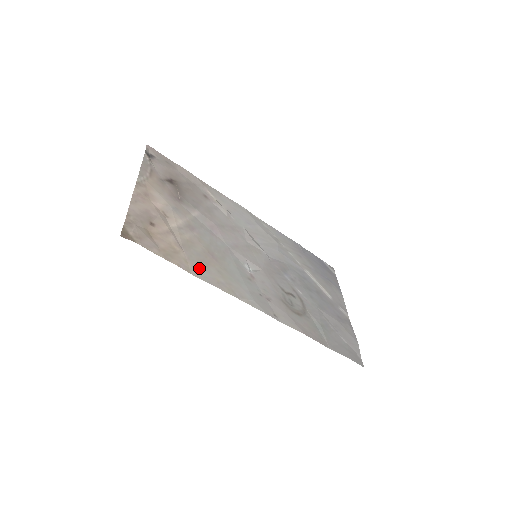
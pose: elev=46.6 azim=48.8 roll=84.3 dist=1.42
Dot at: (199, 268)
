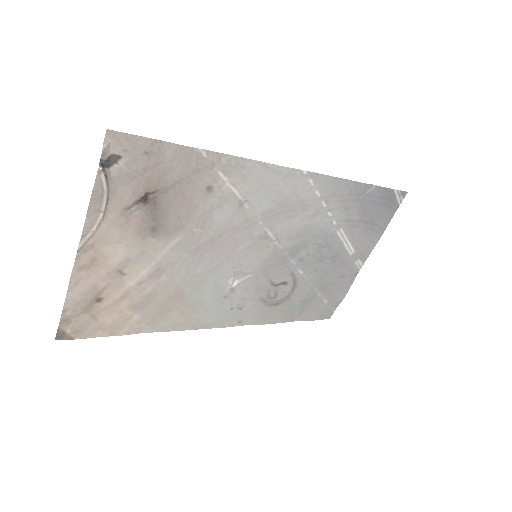
Dot at: (155, 321)
